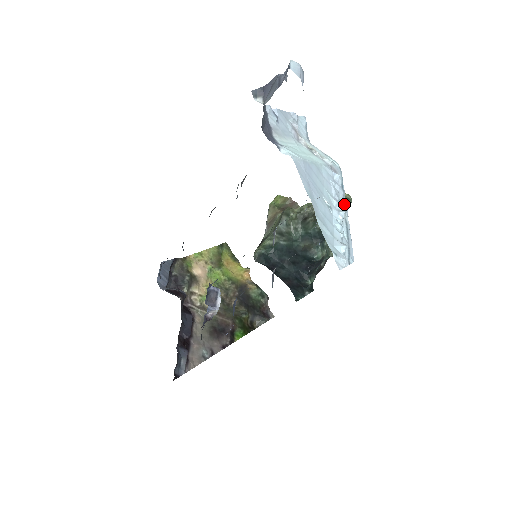
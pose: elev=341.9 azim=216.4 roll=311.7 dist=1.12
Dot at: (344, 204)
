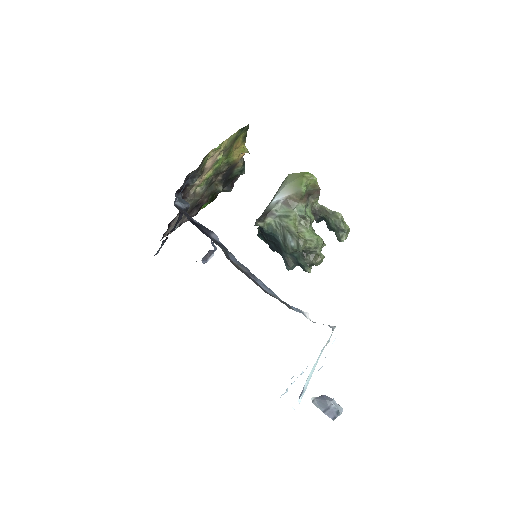
Dot at: occluded
